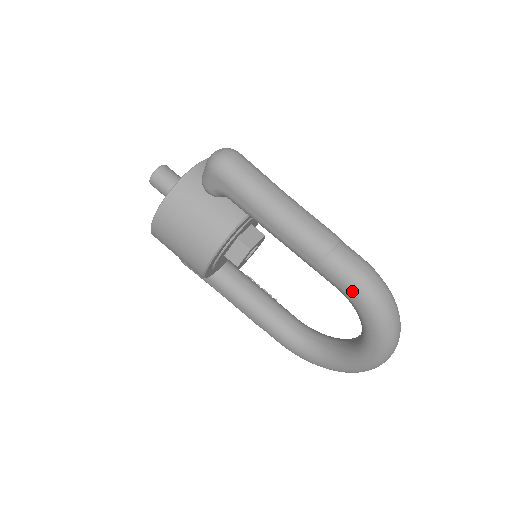
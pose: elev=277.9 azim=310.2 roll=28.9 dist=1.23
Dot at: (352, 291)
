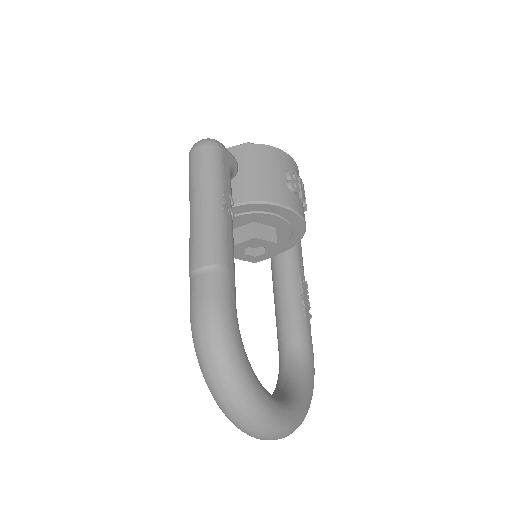
Dot at: occluded
